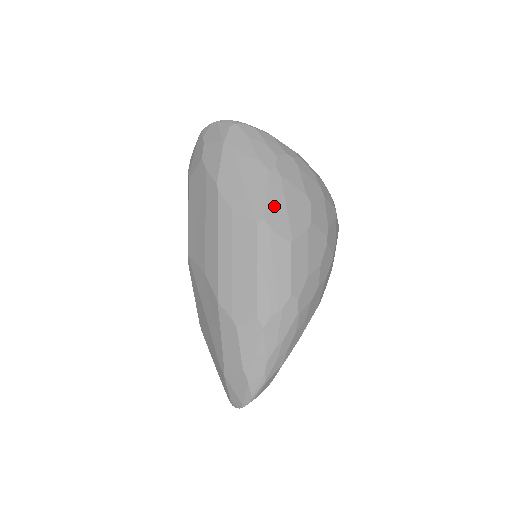
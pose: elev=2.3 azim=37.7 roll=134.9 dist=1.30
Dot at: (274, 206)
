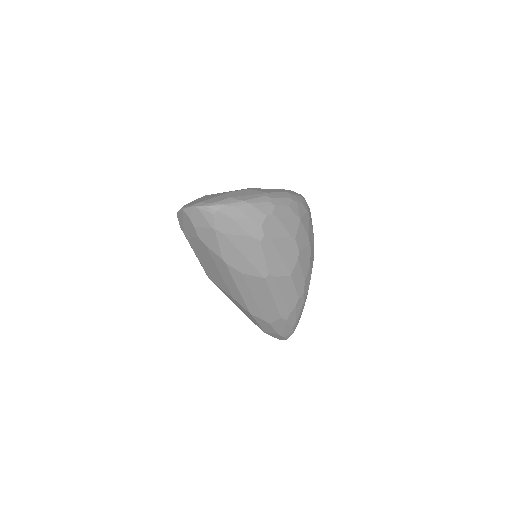
Dot at: (272, 262)
